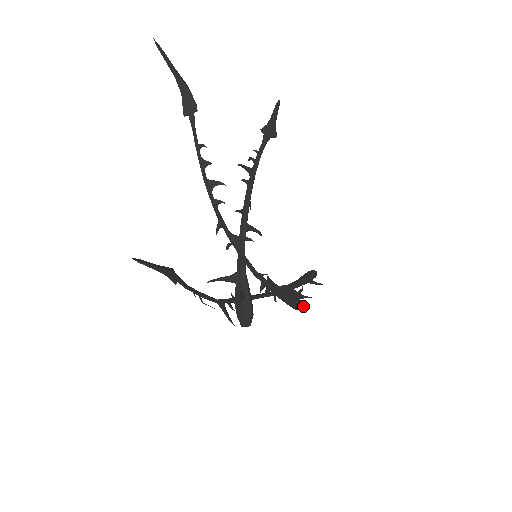
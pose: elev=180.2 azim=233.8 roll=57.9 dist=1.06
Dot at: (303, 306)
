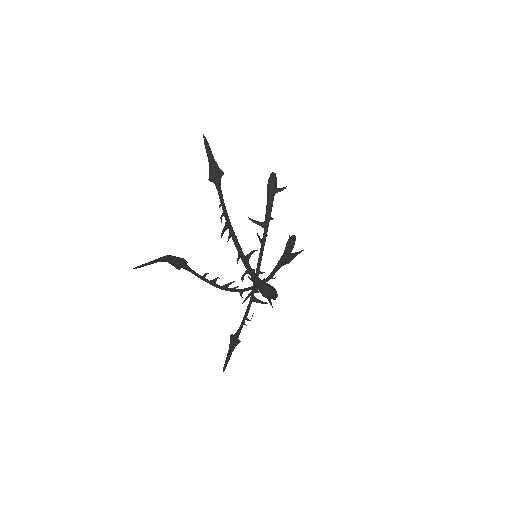
Dot at: (294, 243)
